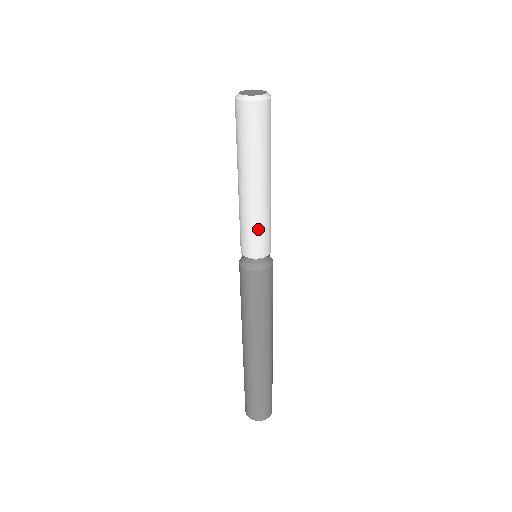
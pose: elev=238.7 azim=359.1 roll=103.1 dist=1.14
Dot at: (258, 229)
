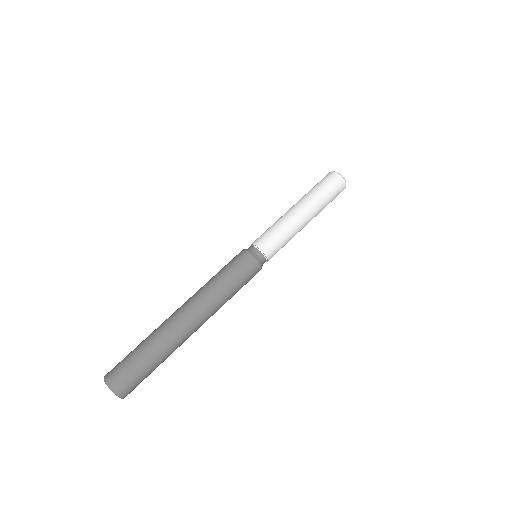
Dot at: (284, 239)
